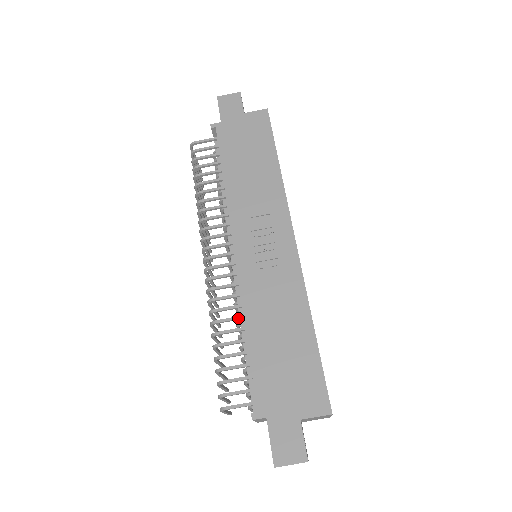
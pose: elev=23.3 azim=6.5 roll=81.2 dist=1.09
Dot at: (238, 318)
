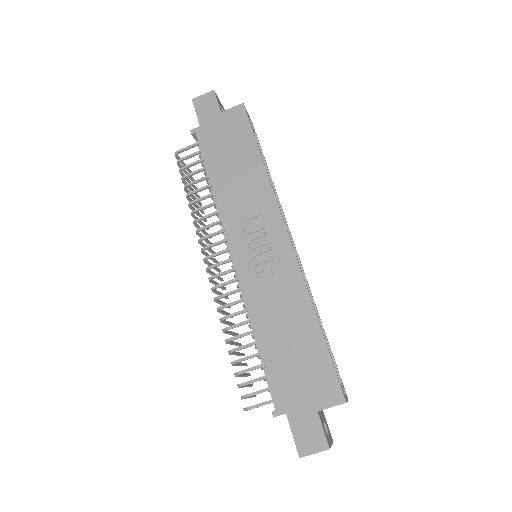
Dot at: (247, 322)
